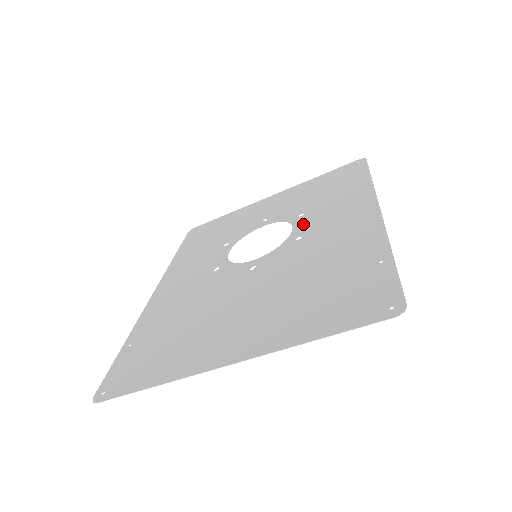
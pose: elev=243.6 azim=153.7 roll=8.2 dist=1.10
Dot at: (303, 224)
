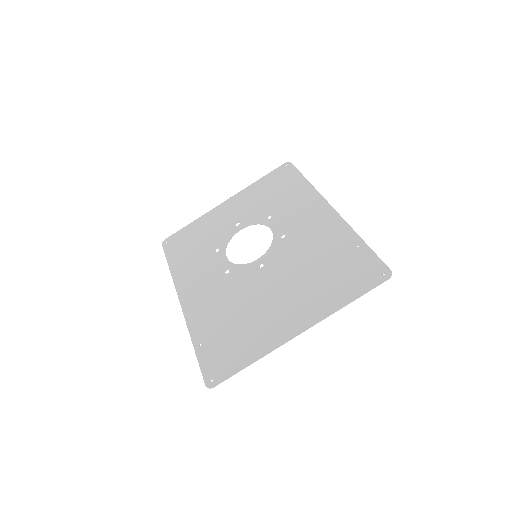
Dot at: (278, 225)
